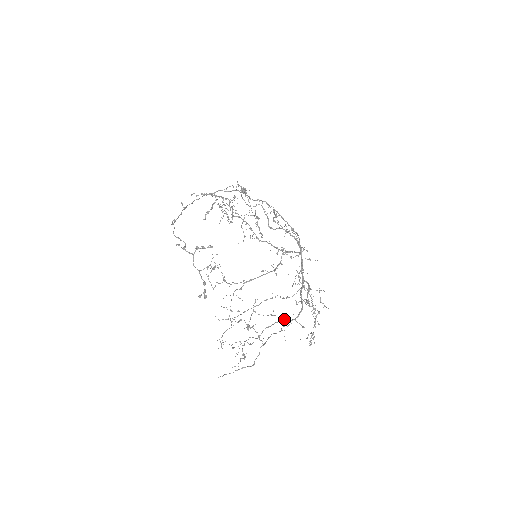
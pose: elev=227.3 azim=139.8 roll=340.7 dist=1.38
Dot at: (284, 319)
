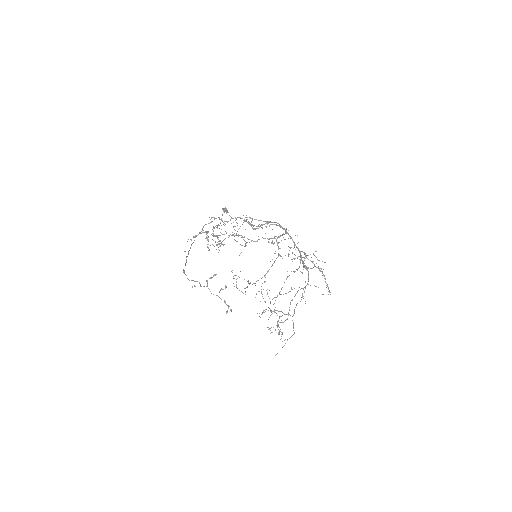
Dot at: occluded
